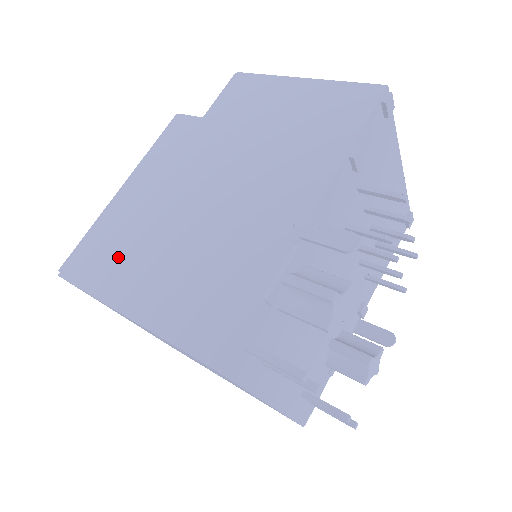
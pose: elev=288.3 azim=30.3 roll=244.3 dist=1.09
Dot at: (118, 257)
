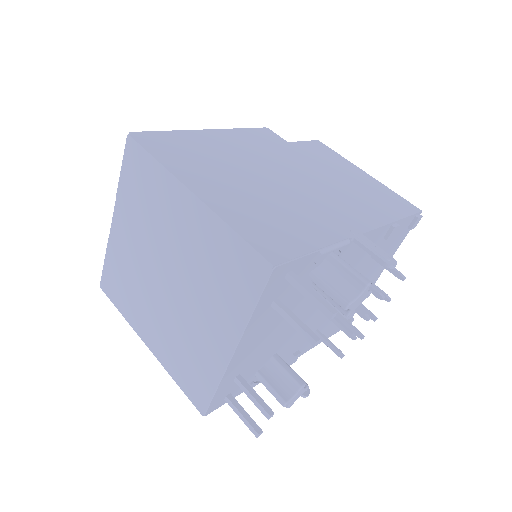
Dot at: (195, 160)
